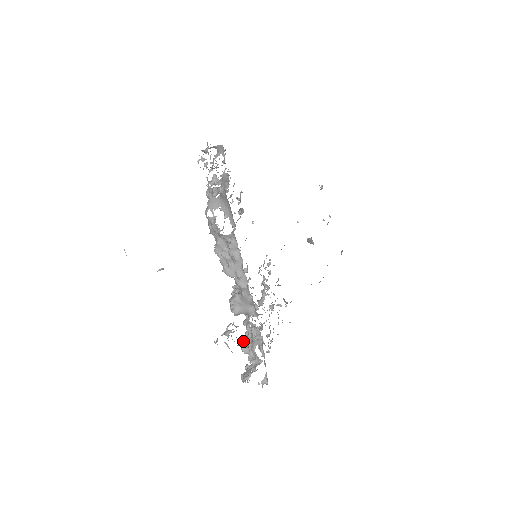
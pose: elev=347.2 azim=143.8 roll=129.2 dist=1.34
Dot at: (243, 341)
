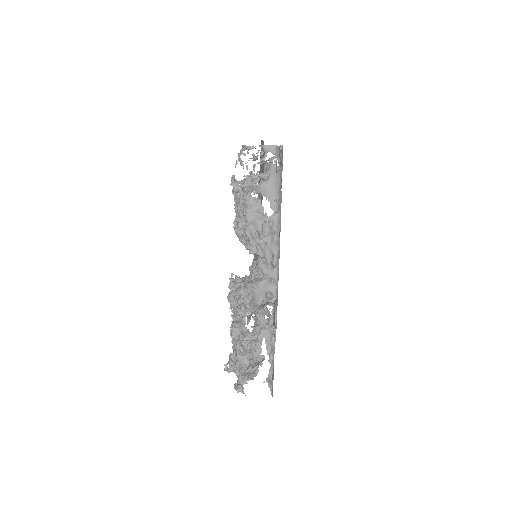
Dot at: (239, 340)
